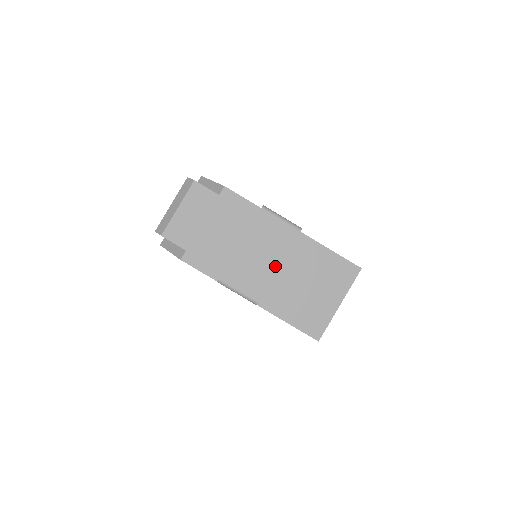
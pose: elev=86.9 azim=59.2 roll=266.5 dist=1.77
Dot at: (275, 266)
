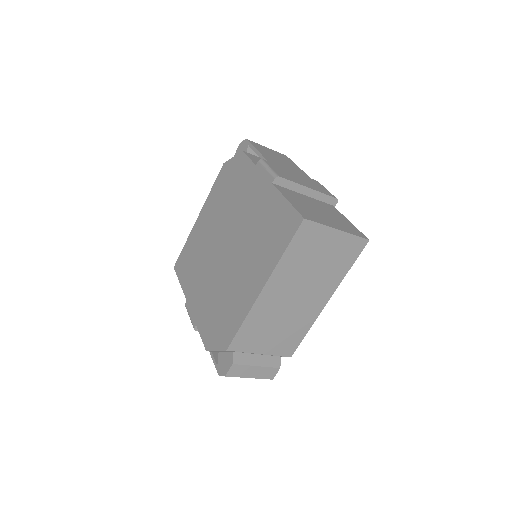
Dot at: (306, 186)
